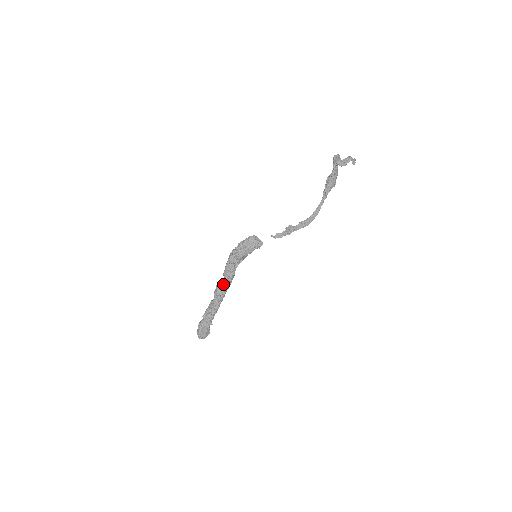
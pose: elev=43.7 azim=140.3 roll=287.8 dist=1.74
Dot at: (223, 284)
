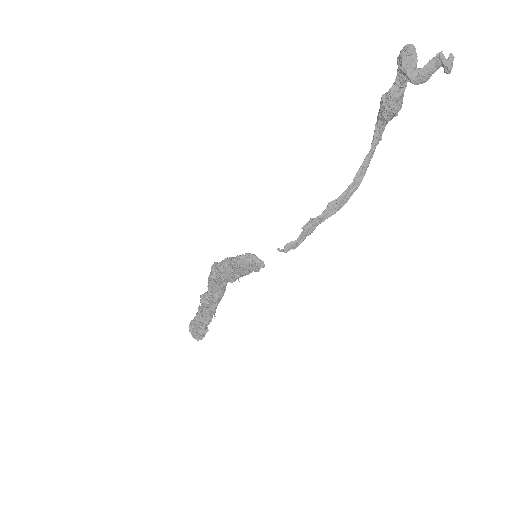
Dot at: (210, 300)
